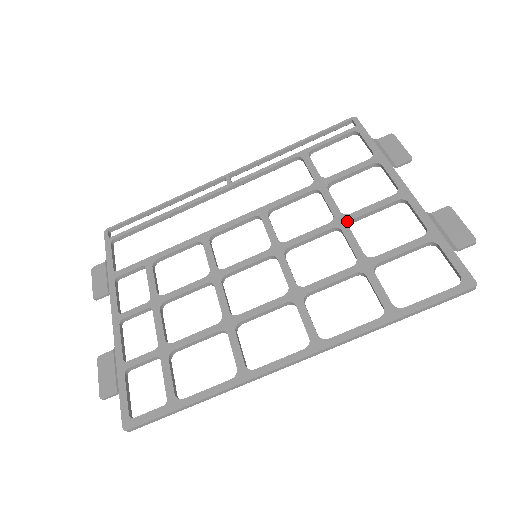
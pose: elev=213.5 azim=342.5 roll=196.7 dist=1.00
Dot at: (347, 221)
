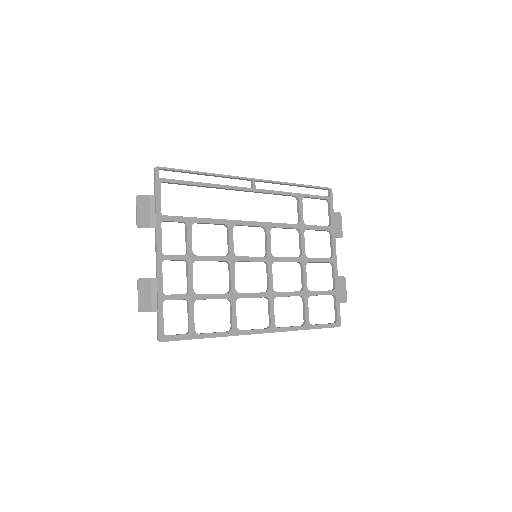
Dot at: (307, 262)
